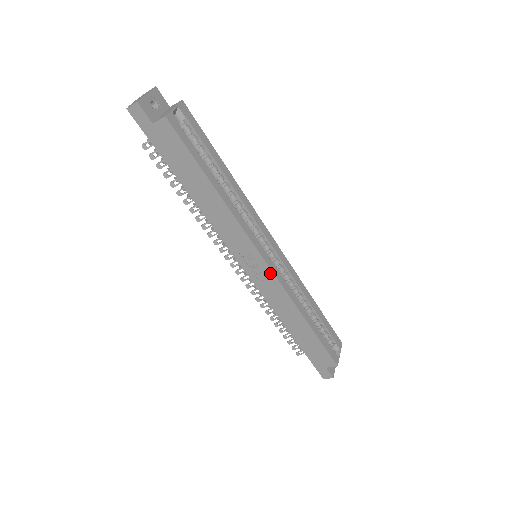
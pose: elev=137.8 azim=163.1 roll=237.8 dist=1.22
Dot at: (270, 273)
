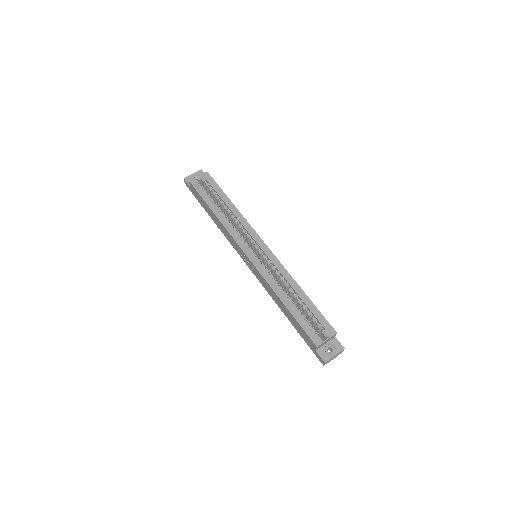
Dot at: (252, 263)
